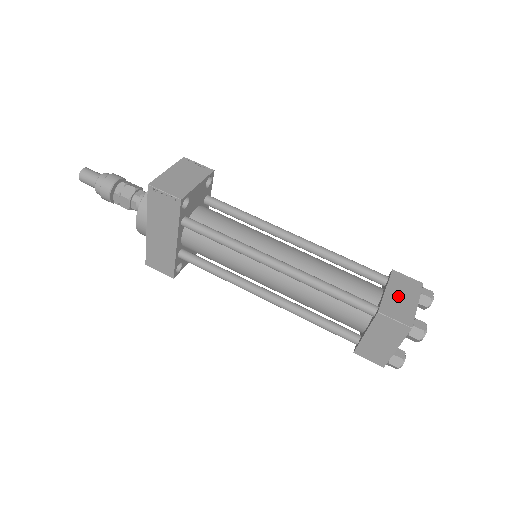
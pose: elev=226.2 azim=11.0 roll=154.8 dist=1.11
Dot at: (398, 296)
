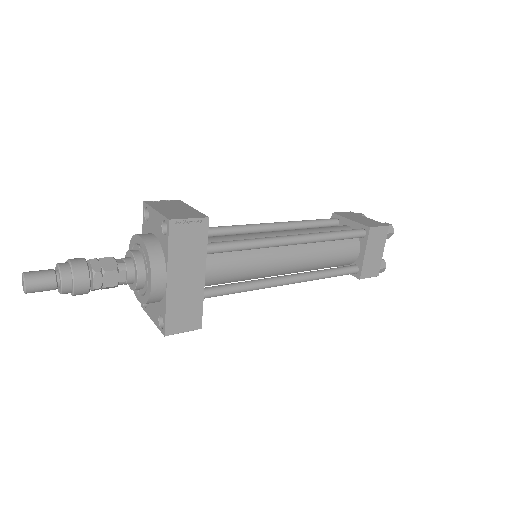
Dot at: (359, 219)
